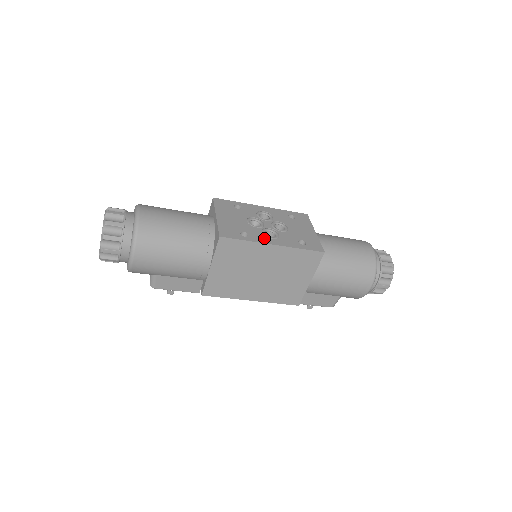
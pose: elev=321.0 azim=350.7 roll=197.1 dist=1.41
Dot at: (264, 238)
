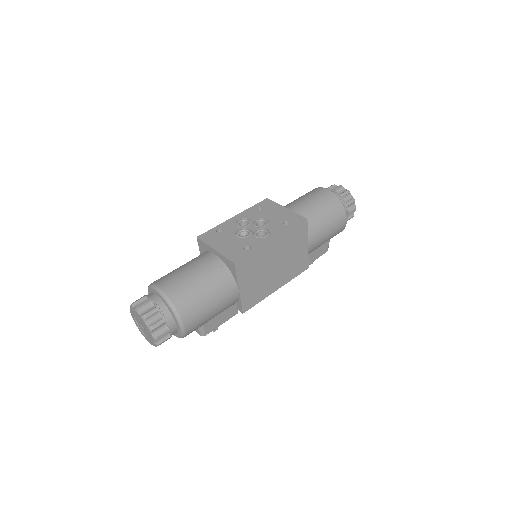
Dot at: (262, 240)
